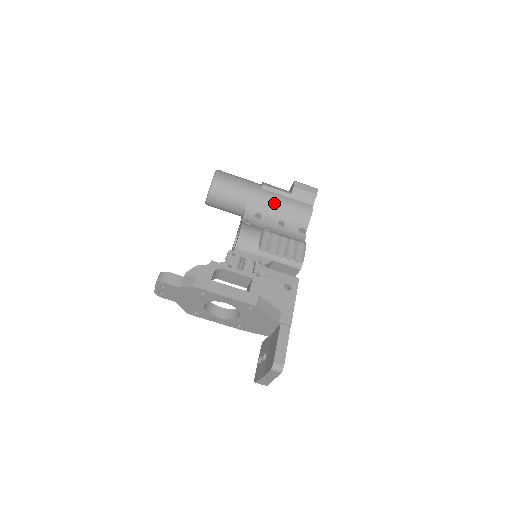
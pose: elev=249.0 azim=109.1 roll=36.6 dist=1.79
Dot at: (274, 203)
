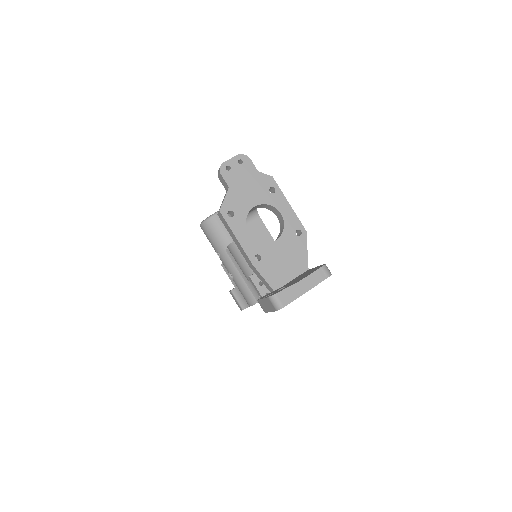
Dot at: occluded
